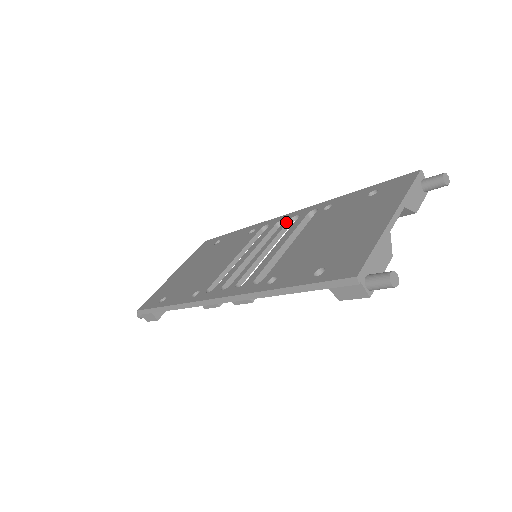
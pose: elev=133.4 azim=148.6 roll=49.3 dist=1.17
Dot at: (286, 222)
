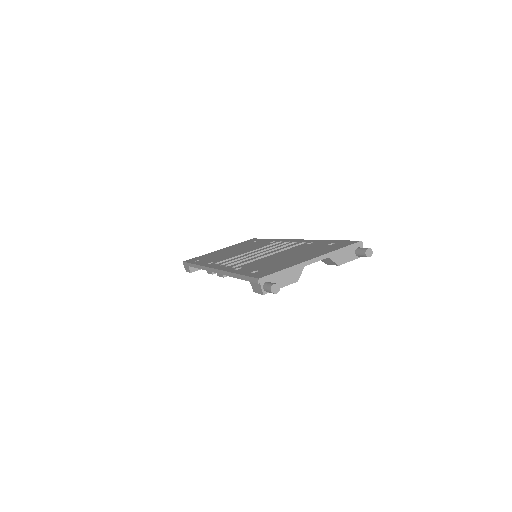
Dot at: (288, 243)
